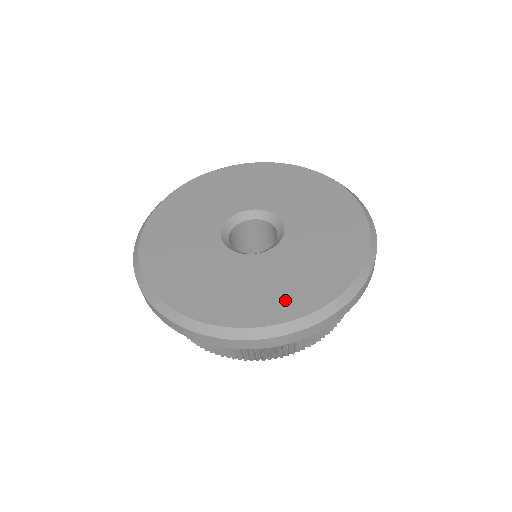
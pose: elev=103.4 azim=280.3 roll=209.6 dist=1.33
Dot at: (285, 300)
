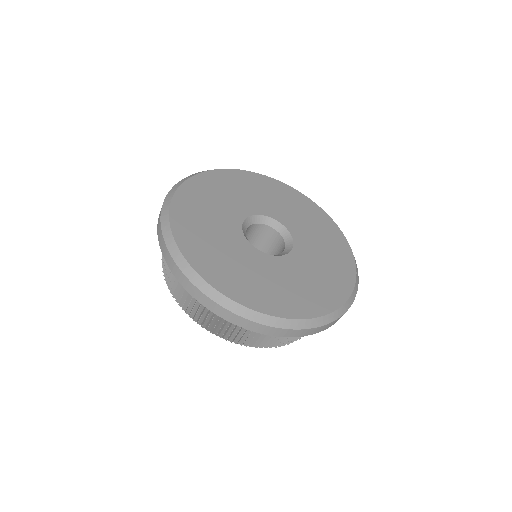
Dot at: (277, 299)
